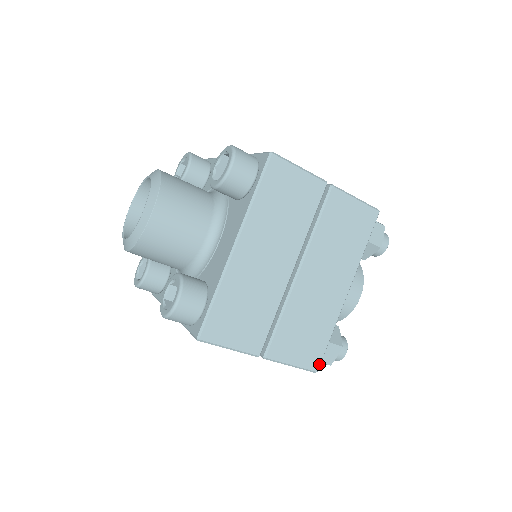
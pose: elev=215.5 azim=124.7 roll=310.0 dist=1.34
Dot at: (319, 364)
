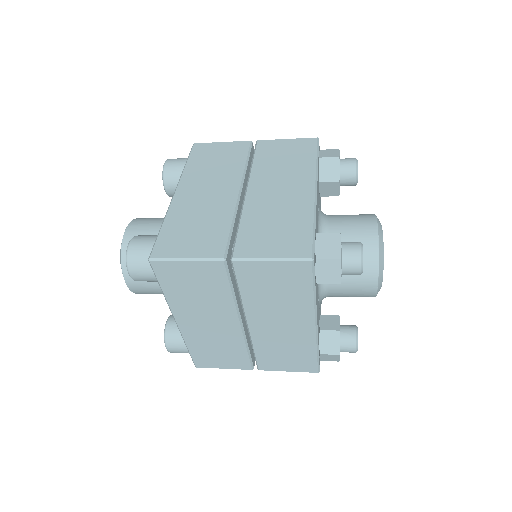
Dot at: (317, 369)
